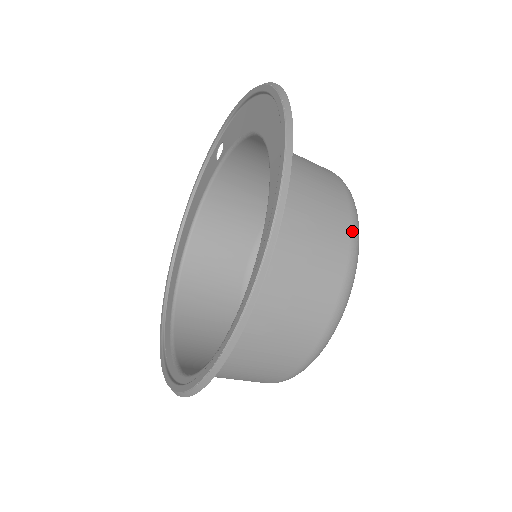
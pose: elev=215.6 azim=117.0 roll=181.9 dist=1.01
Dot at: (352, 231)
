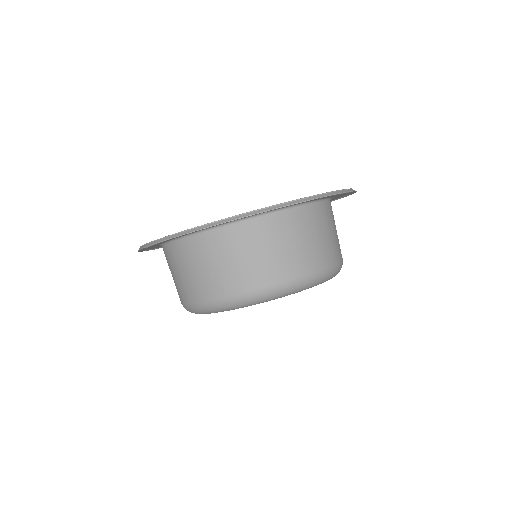
Dot at: (342, 260)
